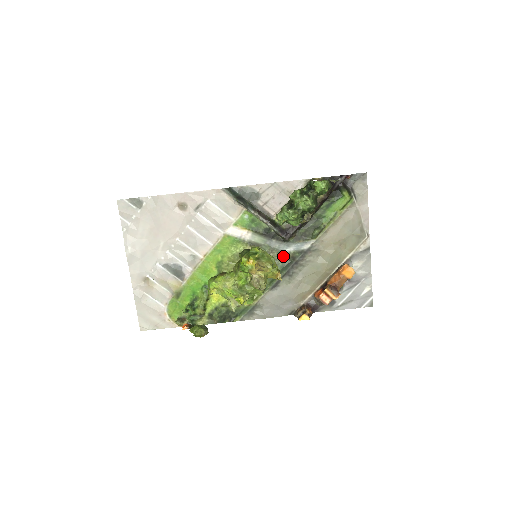
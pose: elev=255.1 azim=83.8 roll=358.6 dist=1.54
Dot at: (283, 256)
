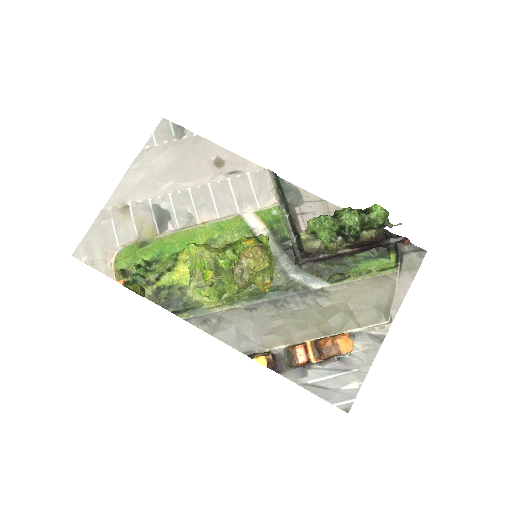
Dot at: (284, 279)
